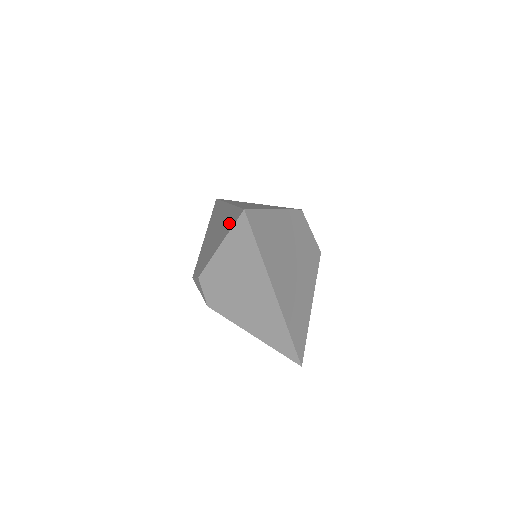
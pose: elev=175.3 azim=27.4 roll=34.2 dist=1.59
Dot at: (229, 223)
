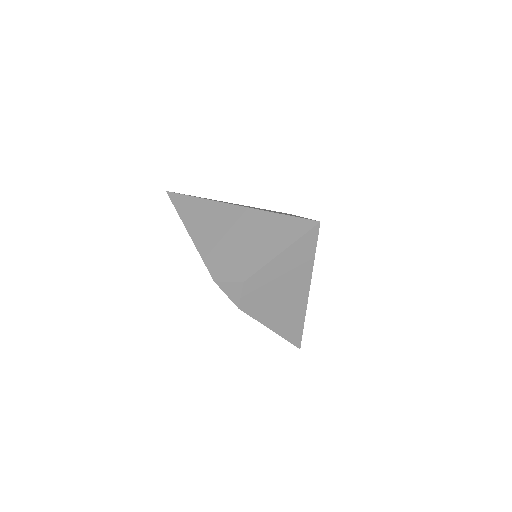
Dot at: (284, 231)
